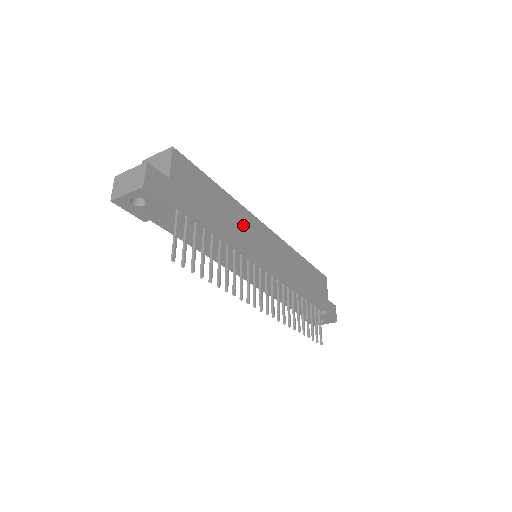
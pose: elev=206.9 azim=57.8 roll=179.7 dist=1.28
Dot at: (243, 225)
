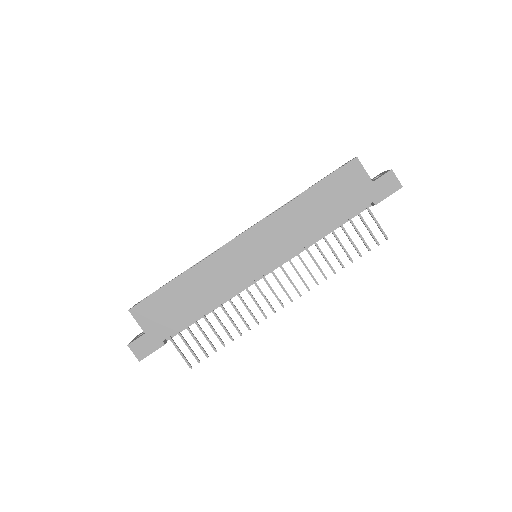
Dot at: (216, 274)
